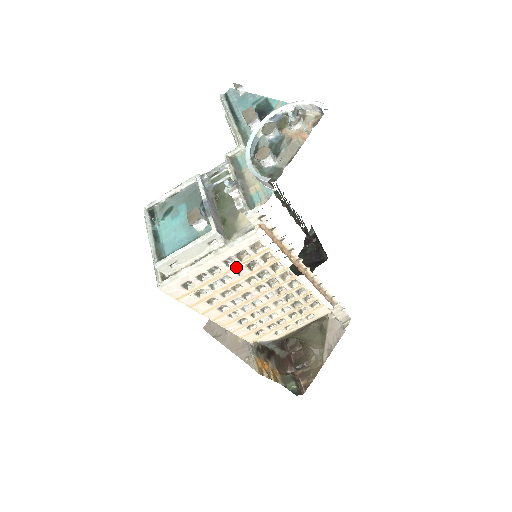
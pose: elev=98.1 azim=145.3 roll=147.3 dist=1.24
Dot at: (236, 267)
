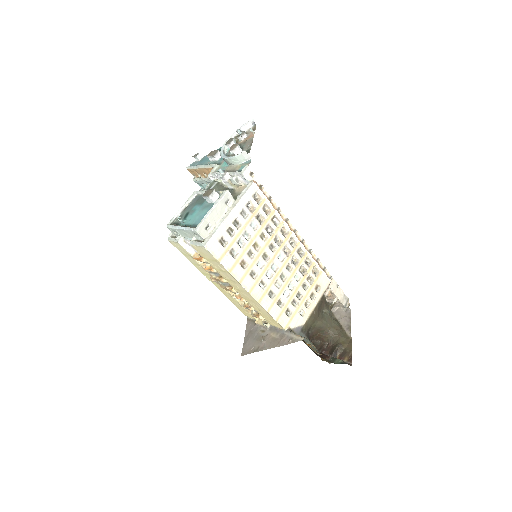
Dot at: (250, 220)
